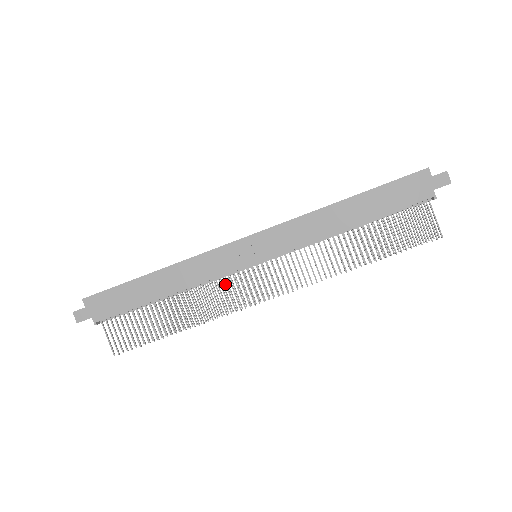
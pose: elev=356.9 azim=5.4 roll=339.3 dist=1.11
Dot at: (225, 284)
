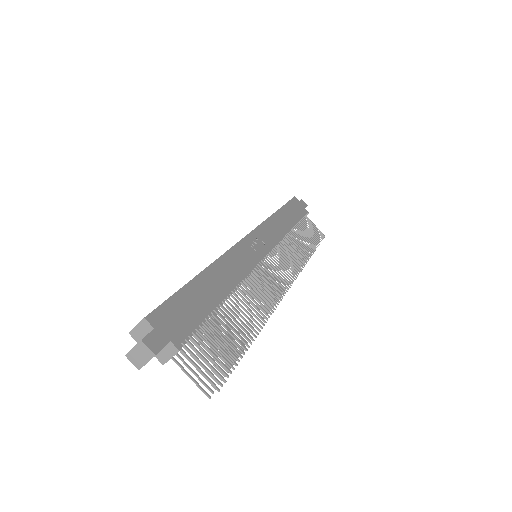
Dot at: (257, 278)
